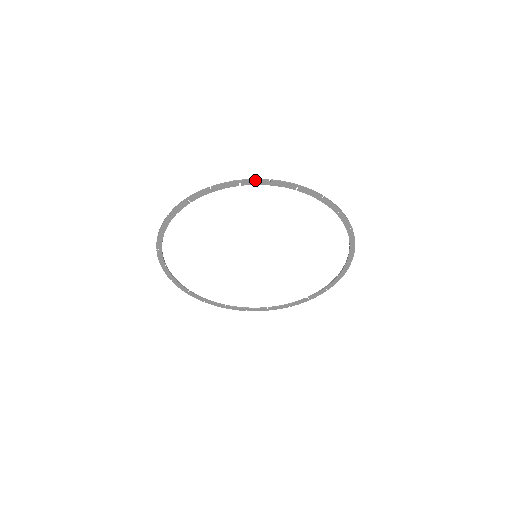
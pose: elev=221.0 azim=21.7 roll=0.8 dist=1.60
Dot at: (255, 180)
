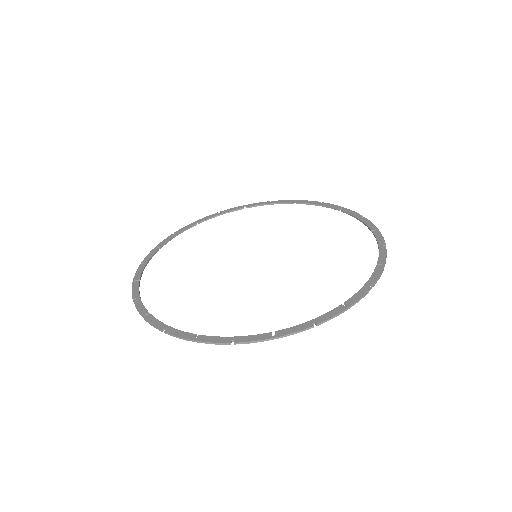
Dot at: (362, 297)
